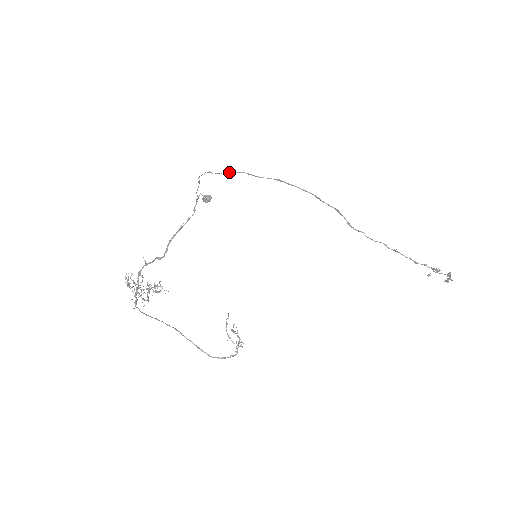
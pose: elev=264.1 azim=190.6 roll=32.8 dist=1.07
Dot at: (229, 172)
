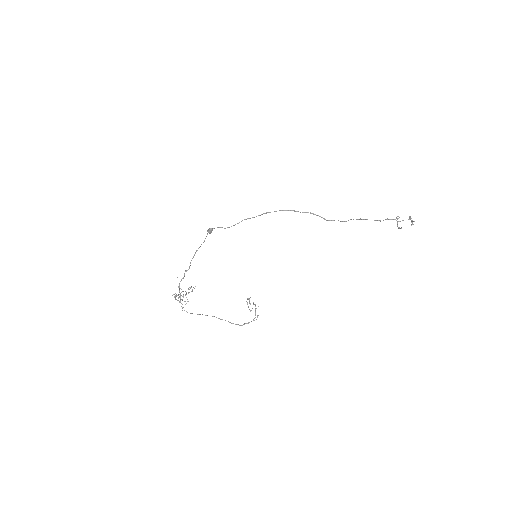
Dot at: (235, 224)
